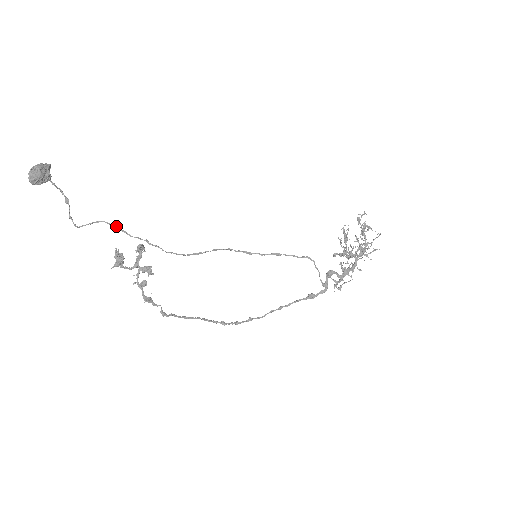
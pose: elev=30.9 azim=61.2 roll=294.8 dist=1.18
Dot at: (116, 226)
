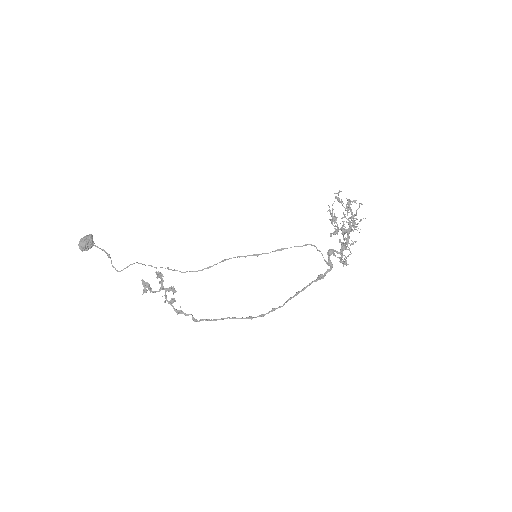
Dot at: occluded
